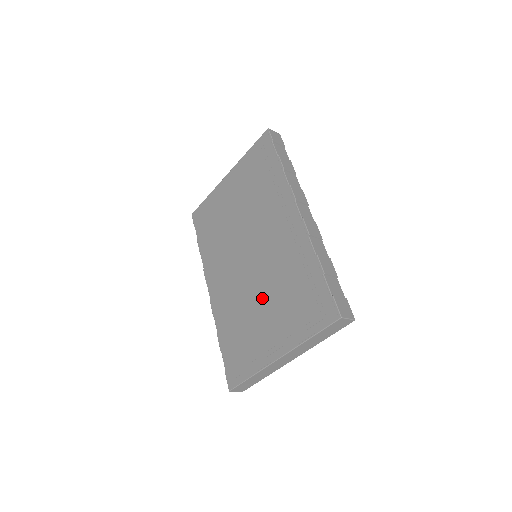
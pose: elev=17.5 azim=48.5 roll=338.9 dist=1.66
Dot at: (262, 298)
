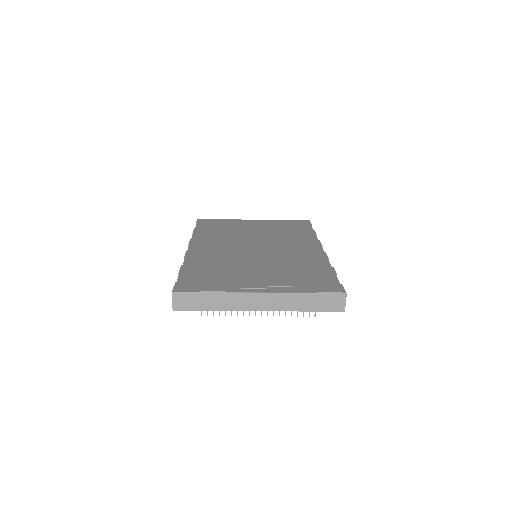
Dot at: (259, 265)
